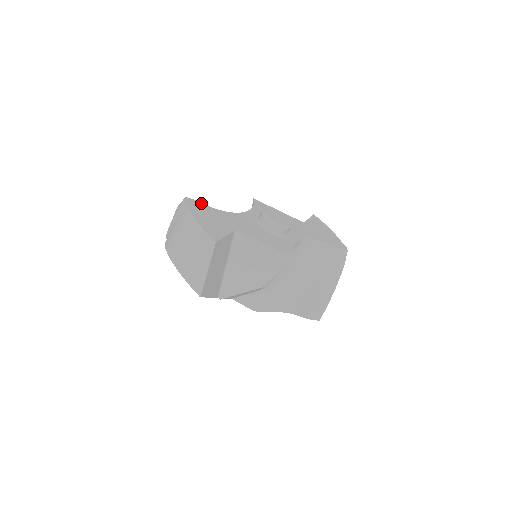
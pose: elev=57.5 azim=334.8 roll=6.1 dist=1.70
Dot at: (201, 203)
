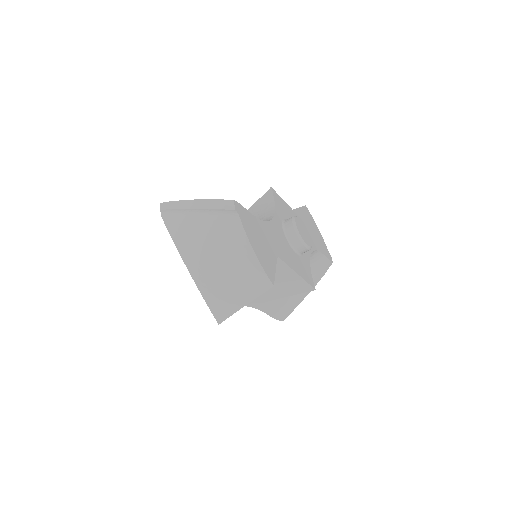
Dot at: (246, 210)
